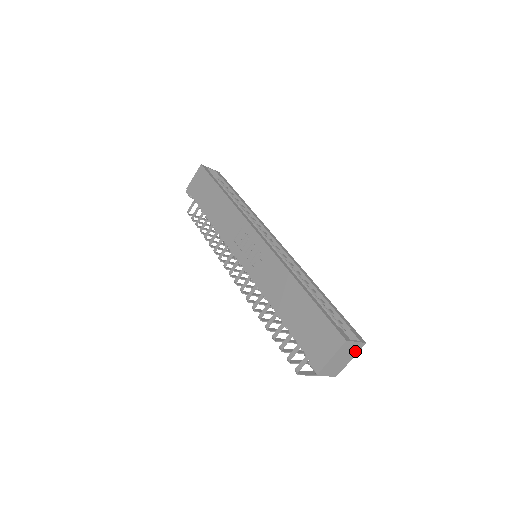
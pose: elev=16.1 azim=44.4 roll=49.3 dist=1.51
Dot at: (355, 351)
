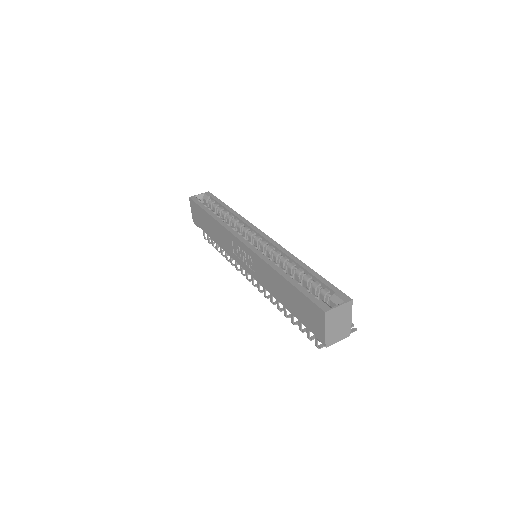
Dot at: (347, 311)
